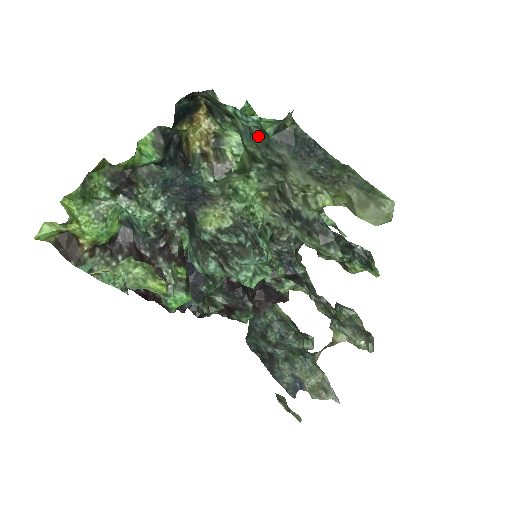
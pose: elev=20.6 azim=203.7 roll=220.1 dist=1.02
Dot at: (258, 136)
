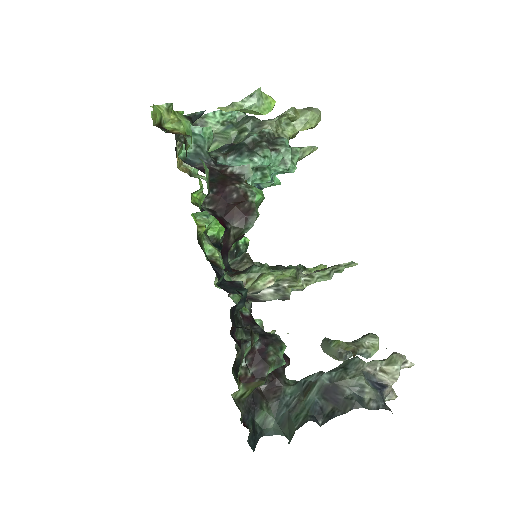
Dot at: (236, 124)
